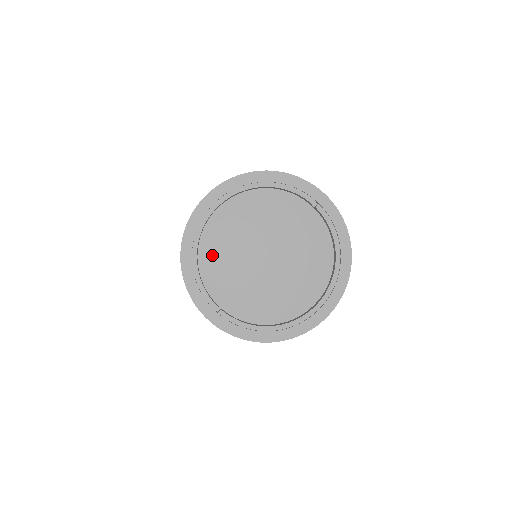
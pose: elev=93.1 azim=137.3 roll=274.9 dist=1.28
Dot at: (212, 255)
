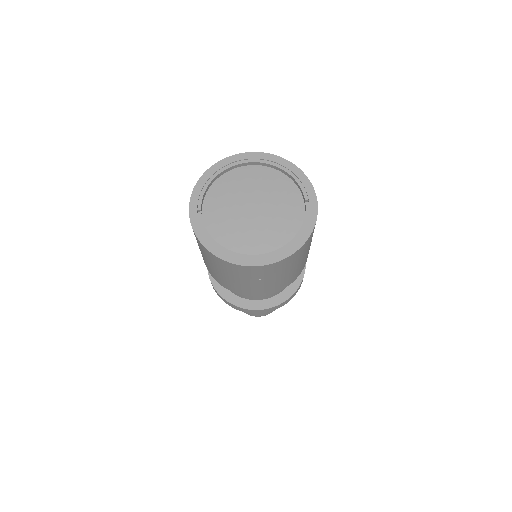
Dot at: (225, 184)
